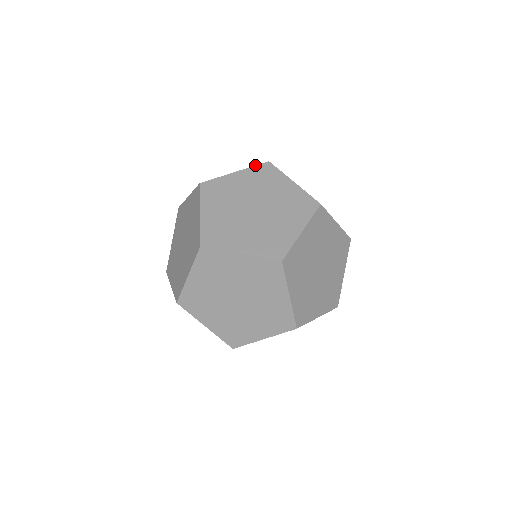
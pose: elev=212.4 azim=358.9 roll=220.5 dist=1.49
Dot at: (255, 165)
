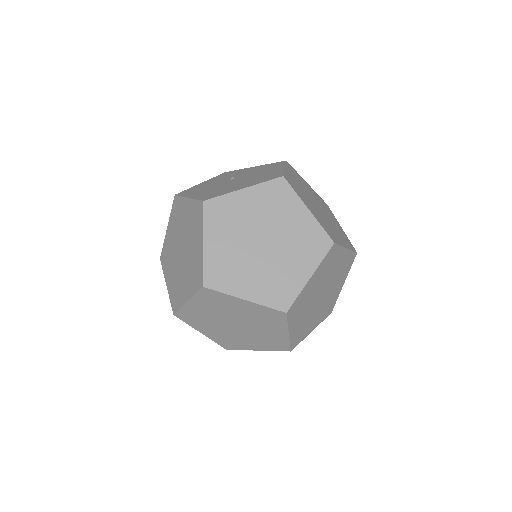
Dot at: (196, 199)
